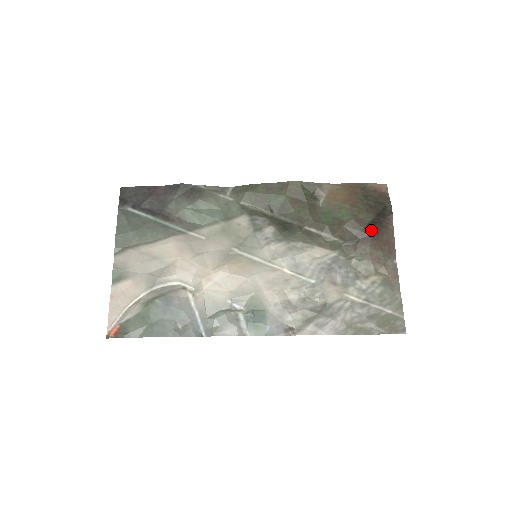
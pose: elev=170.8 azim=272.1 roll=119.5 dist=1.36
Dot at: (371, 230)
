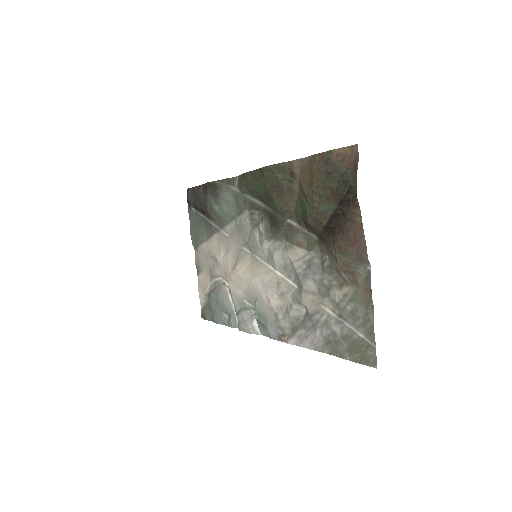
Dot at: (333, 227)
